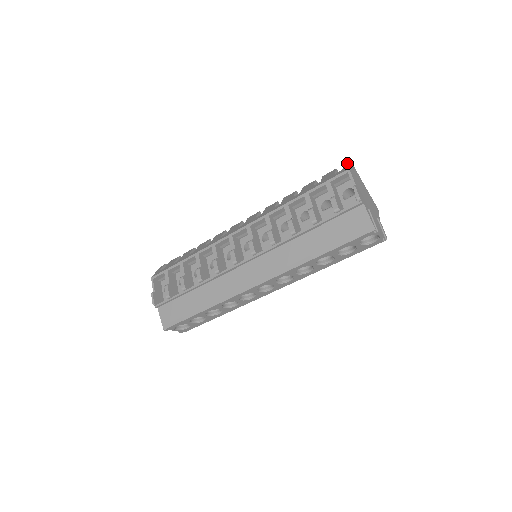
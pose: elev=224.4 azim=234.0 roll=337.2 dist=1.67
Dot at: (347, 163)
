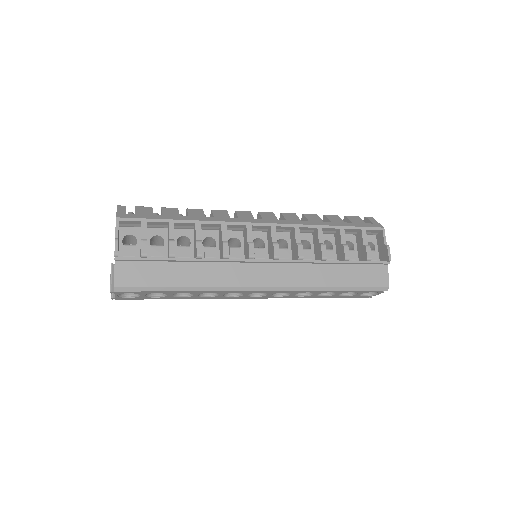
Dot at: (372, 218)
